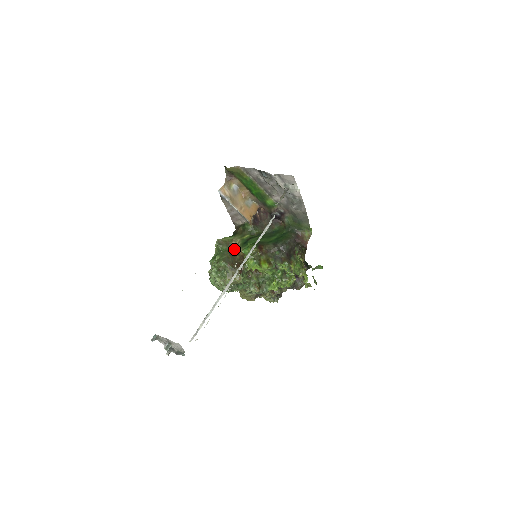
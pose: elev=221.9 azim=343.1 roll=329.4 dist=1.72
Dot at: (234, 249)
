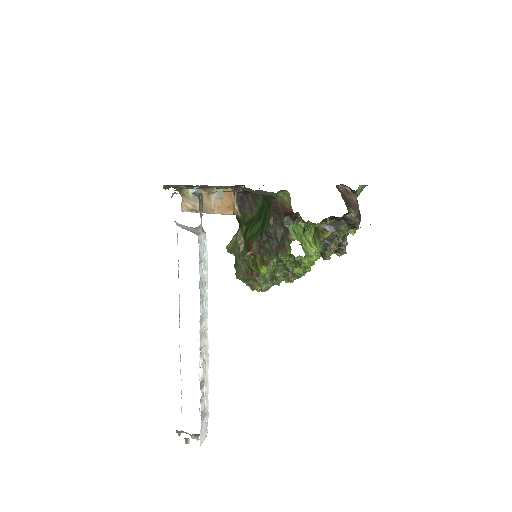
Dot at: occluded
